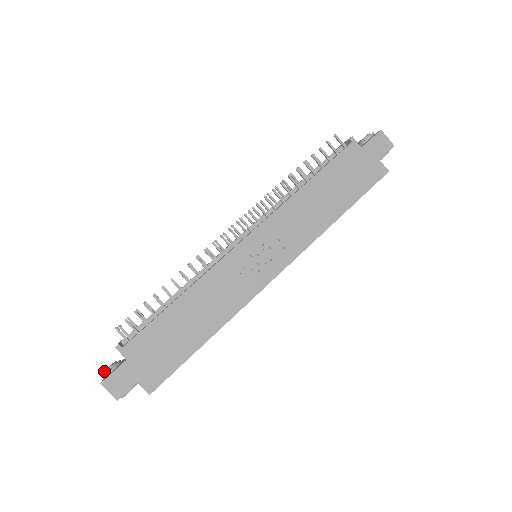
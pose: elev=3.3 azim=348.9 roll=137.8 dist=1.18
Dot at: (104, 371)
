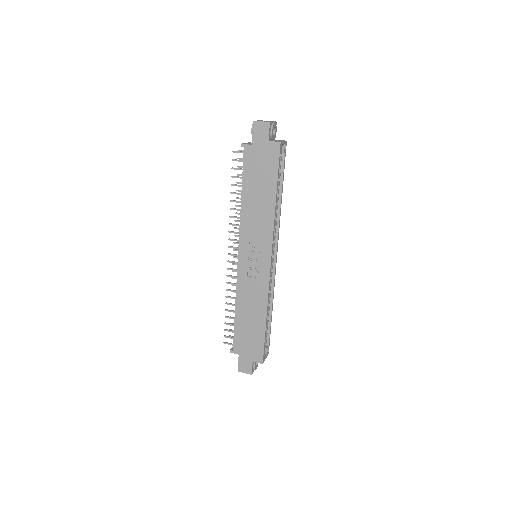
Dot at: occluded
